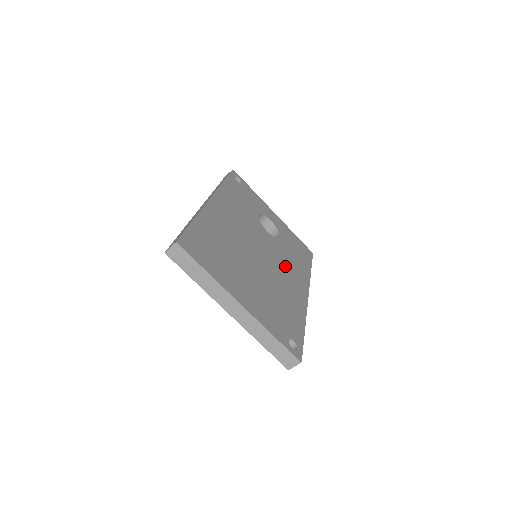
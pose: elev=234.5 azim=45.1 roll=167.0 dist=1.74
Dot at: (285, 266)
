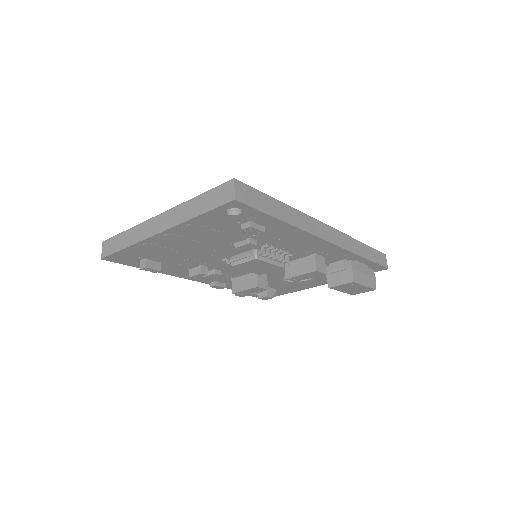
Dot at: occluded
